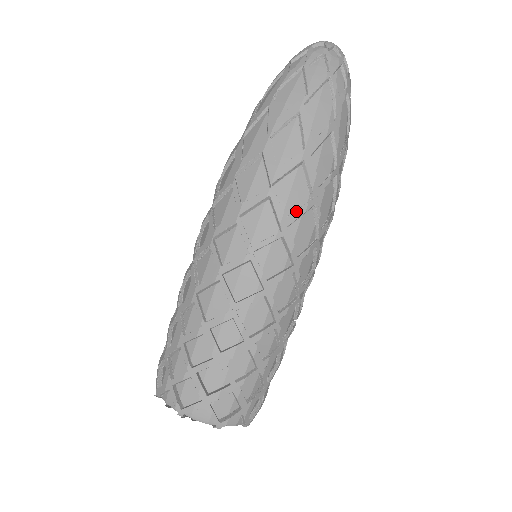
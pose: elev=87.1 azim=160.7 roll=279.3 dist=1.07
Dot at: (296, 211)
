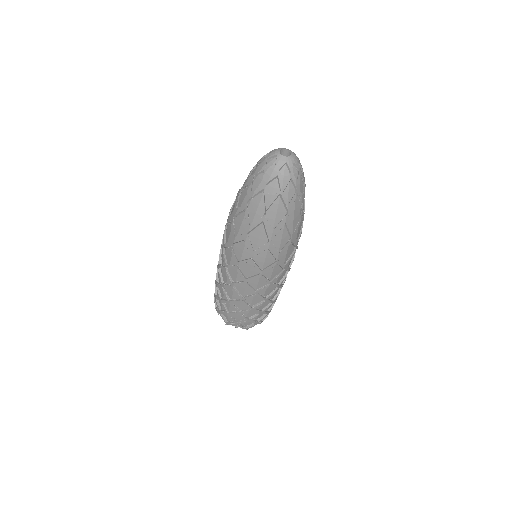
Dot at: (290, 259)
